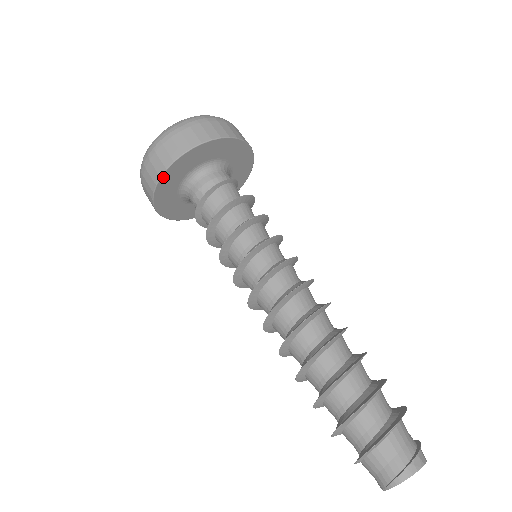
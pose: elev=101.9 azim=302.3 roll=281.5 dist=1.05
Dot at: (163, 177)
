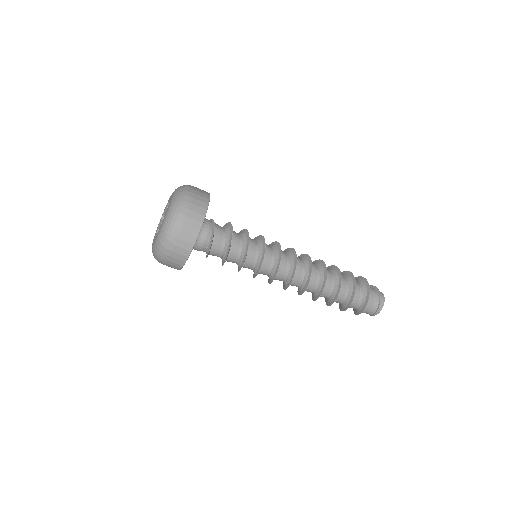
Dot at: occluded
